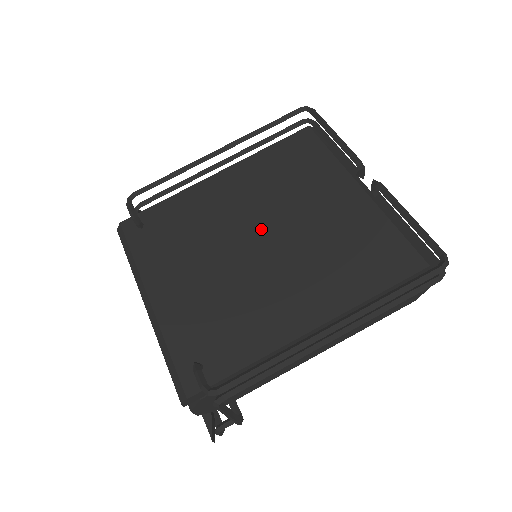
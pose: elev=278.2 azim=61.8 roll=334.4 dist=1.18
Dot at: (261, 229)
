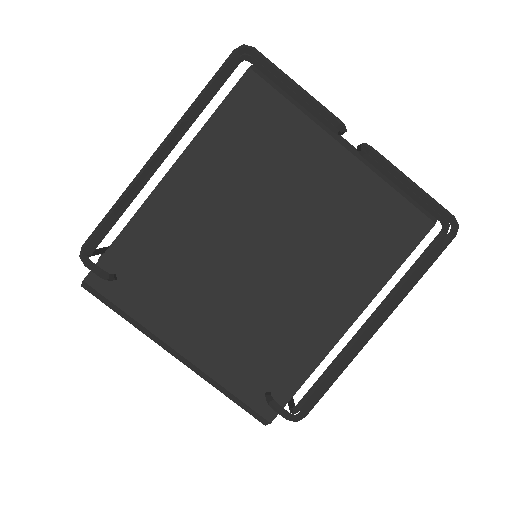
Dot at: (258, 236)
